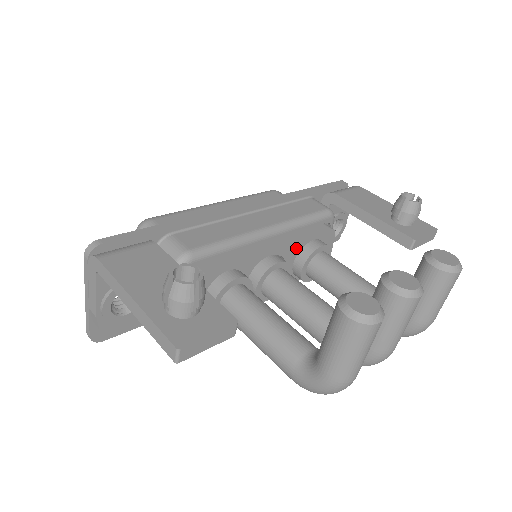
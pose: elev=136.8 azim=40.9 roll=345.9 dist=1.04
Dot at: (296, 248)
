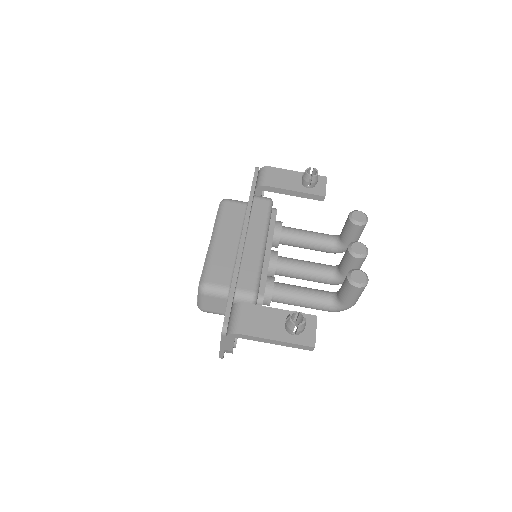
Dot at: occluded
